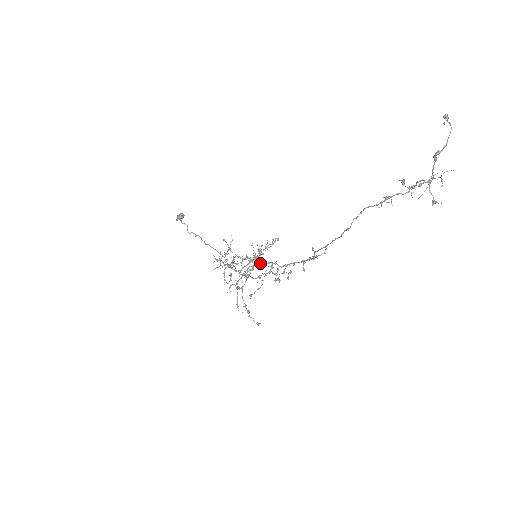
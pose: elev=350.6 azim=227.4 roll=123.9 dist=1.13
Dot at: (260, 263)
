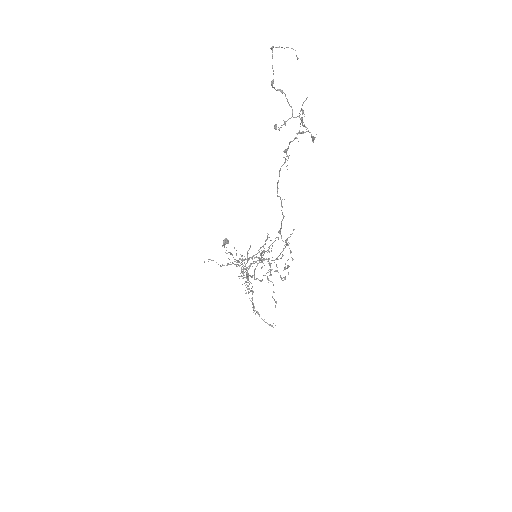
Dot at: (256, 261)
